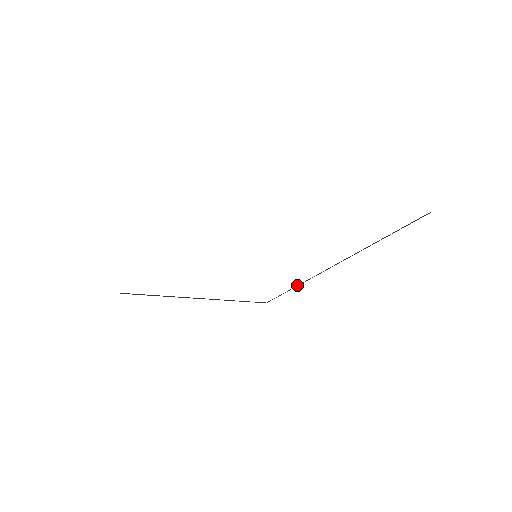
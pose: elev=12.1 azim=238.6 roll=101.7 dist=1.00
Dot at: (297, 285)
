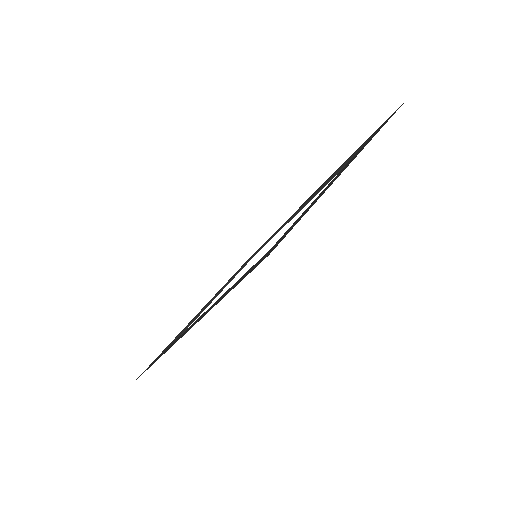
Dot at: (273, 236)
